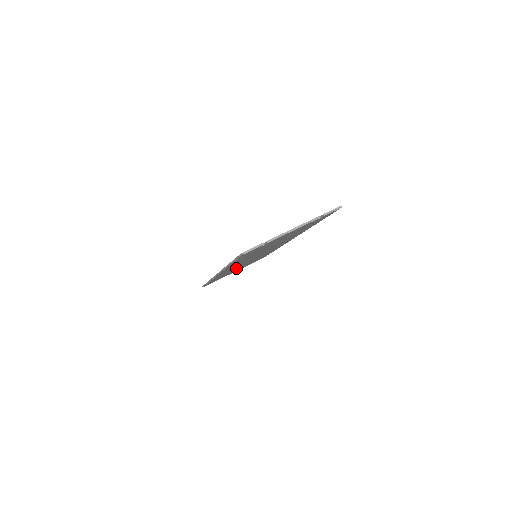
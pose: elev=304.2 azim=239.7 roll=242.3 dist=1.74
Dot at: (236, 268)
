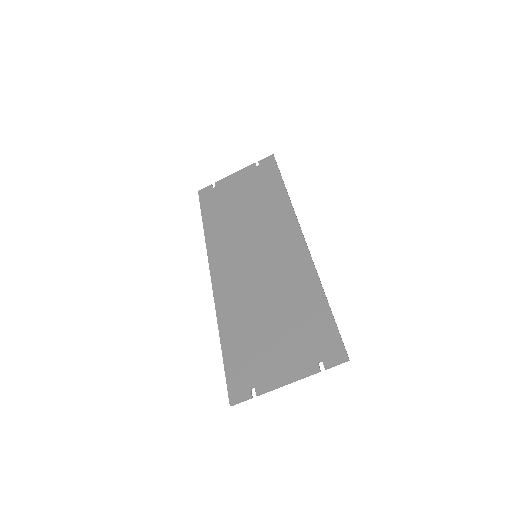
Dot at: (235, 225)
